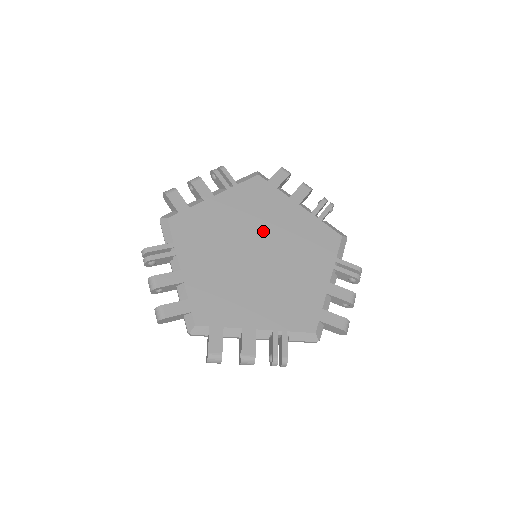
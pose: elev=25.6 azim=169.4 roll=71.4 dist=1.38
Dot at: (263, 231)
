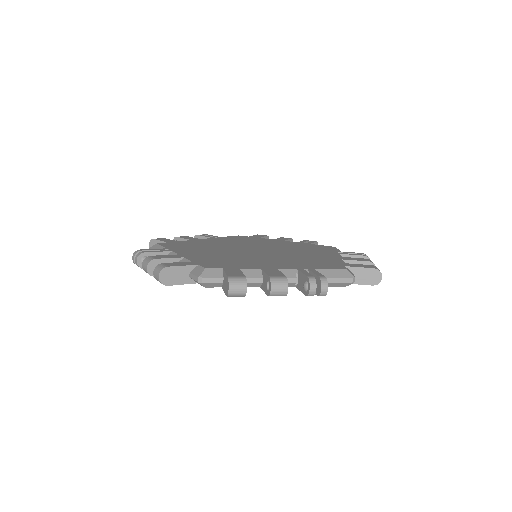
Dot at: (256, 246)
